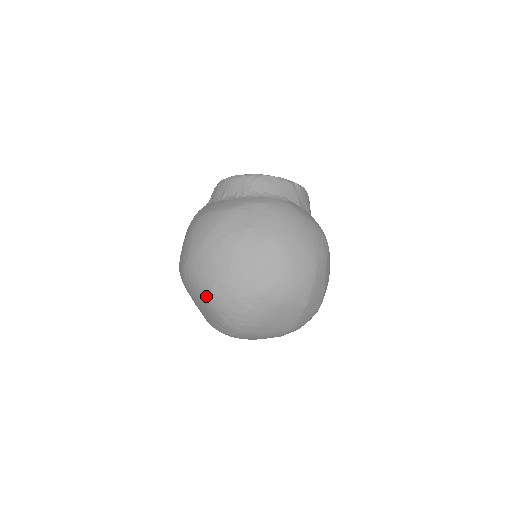
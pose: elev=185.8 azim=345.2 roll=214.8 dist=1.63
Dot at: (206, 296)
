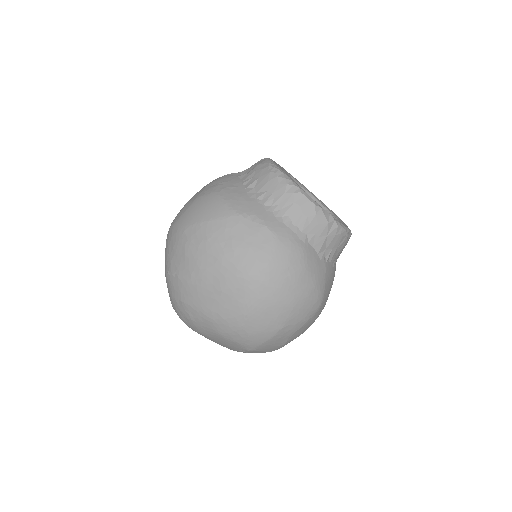
Dot at: (166, 274)
